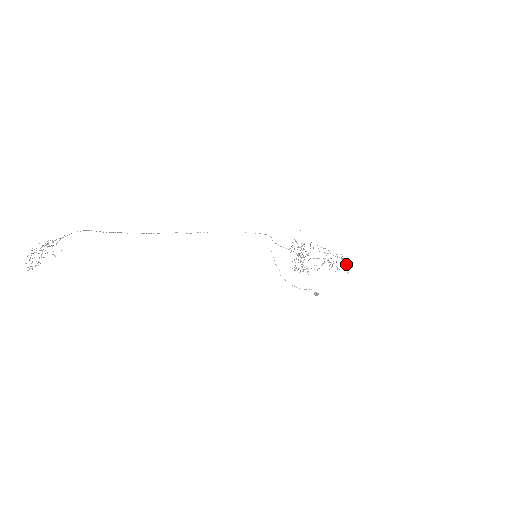
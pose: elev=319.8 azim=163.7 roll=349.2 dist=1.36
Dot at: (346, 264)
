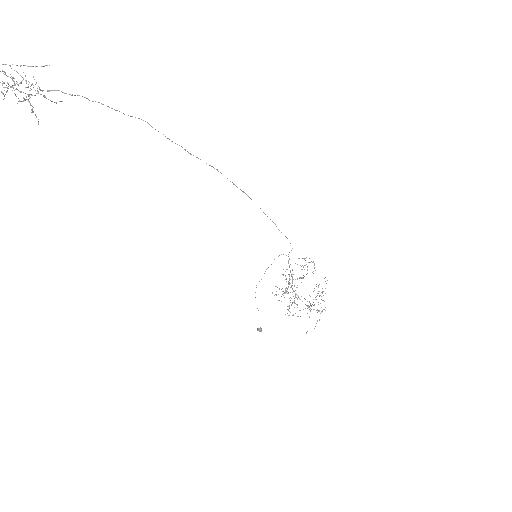
Dot at: occluded
